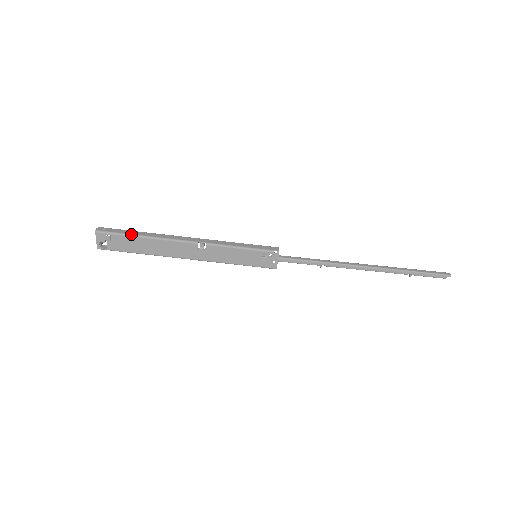
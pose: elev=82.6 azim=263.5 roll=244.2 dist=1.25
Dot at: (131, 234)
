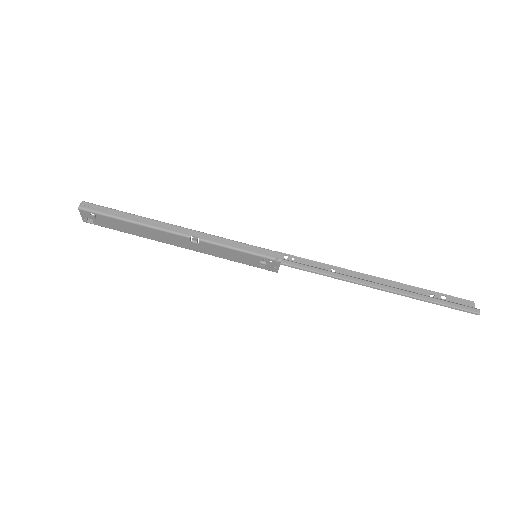
Dot at: (117, 217)
